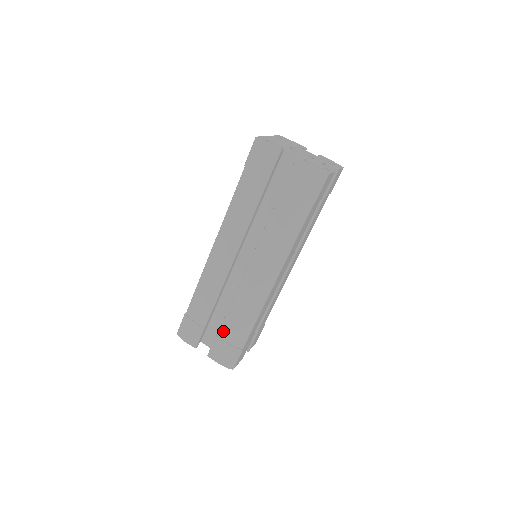
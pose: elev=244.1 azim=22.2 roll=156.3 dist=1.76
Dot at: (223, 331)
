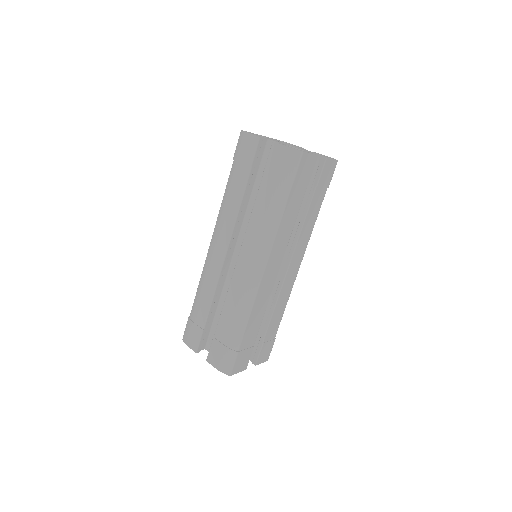
Dot at: (219, 331)
